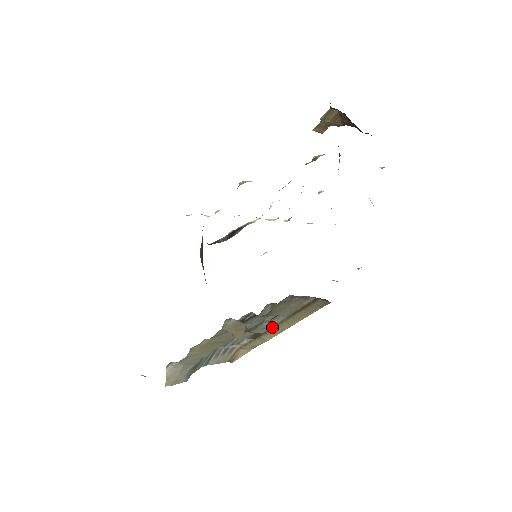
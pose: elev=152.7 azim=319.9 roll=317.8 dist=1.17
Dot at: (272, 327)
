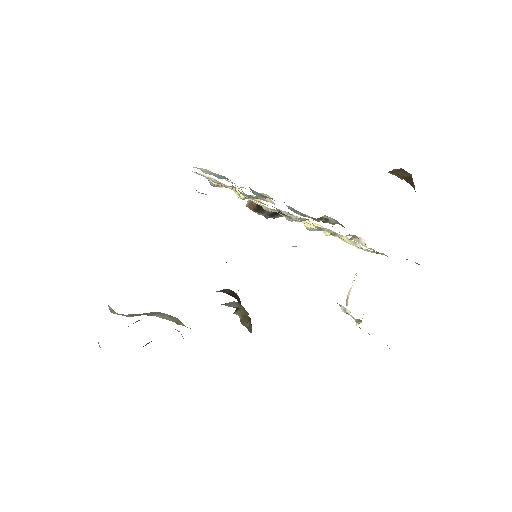
Dot at: (182, 336)
